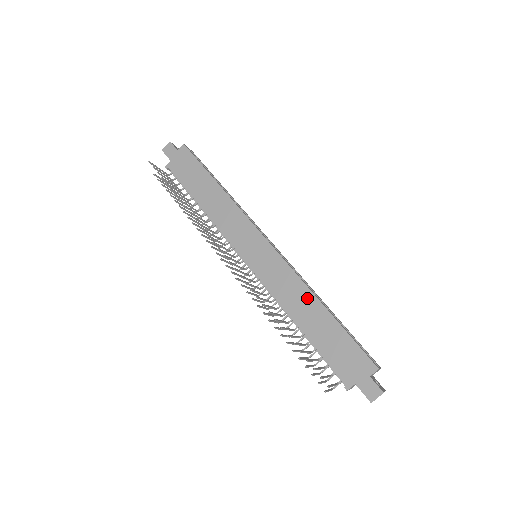
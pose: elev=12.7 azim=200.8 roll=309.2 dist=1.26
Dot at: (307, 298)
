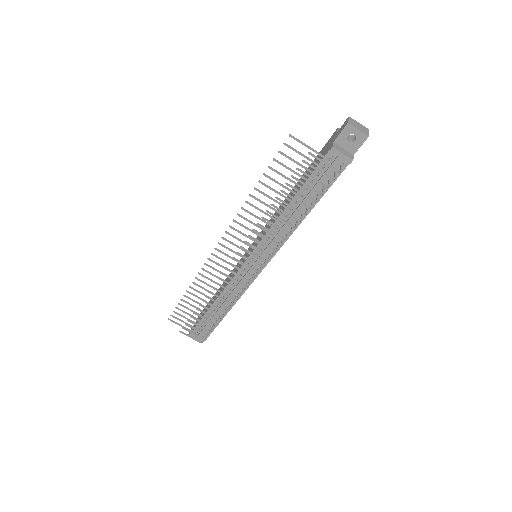
Dot at: (285, 201)
